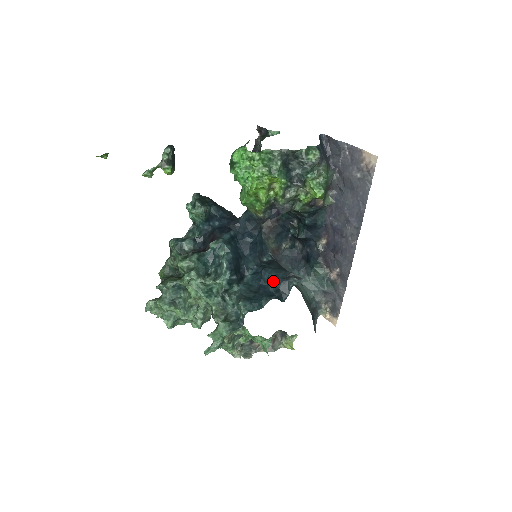
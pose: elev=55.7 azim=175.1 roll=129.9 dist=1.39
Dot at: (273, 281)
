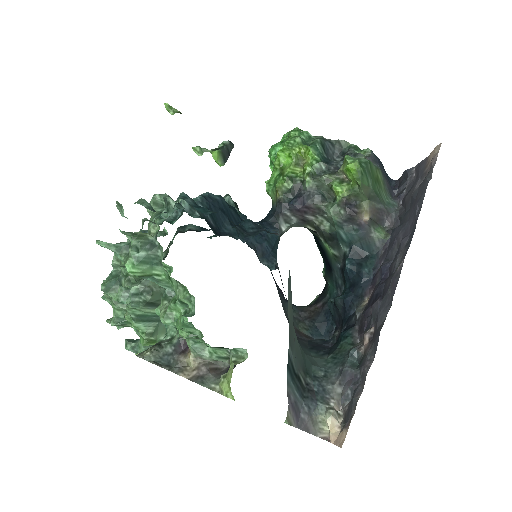
Dot at: (245, 223)
